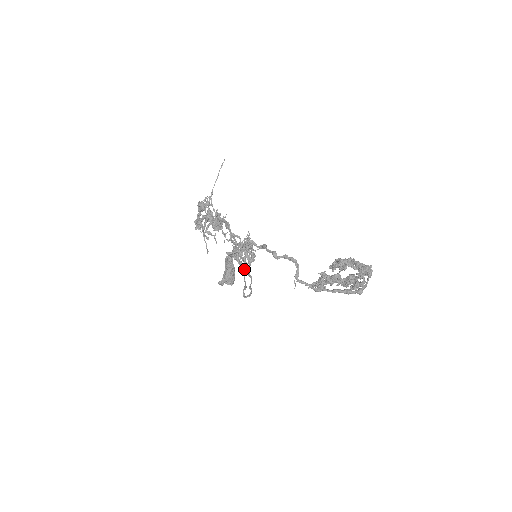
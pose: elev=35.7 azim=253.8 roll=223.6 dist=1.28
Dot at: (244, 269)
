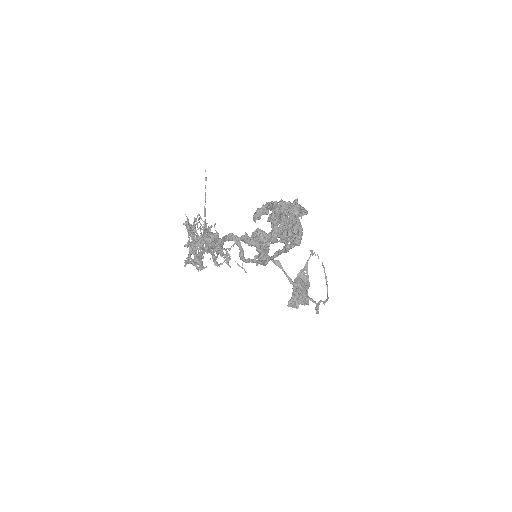
Dot at: occluded
